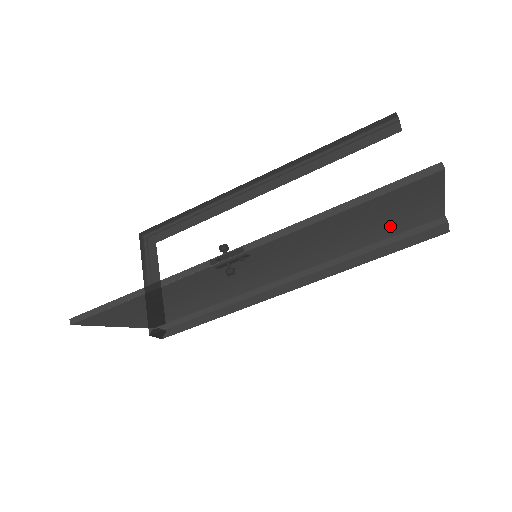
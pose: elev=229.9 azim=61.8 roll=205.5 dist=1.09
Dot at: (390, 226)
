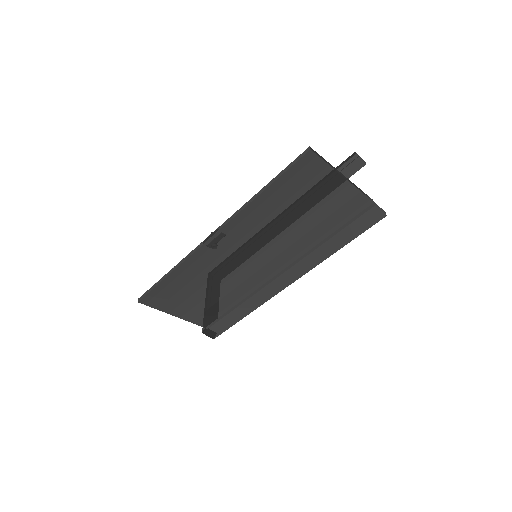
Dot at: (326, 211)
